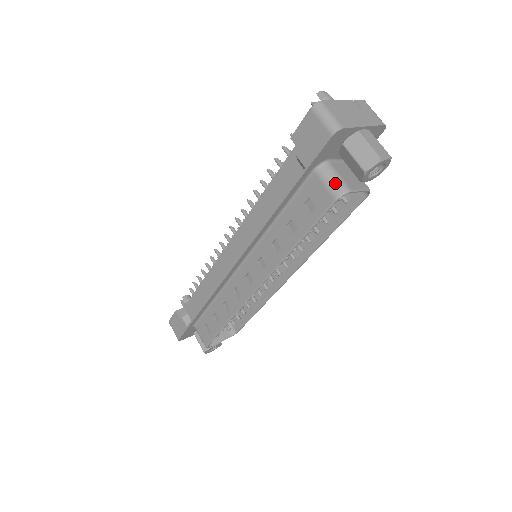
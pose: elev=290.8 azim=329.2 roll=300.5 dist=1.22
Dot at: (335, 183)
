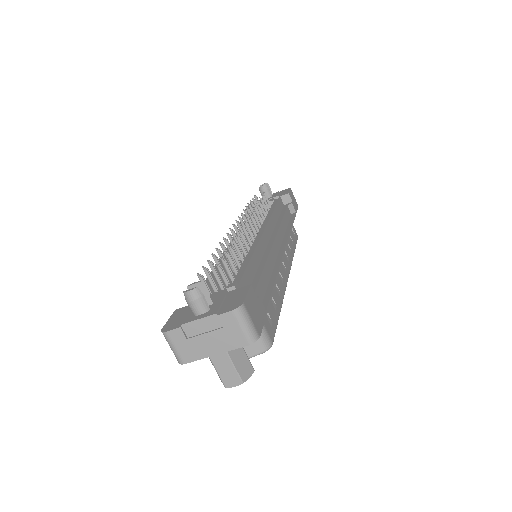
Dot at: occluded
